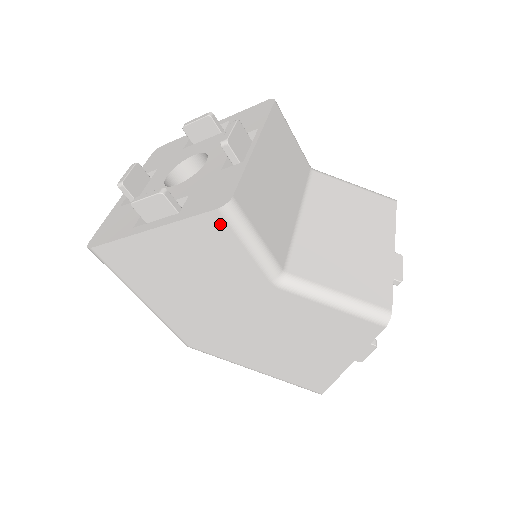
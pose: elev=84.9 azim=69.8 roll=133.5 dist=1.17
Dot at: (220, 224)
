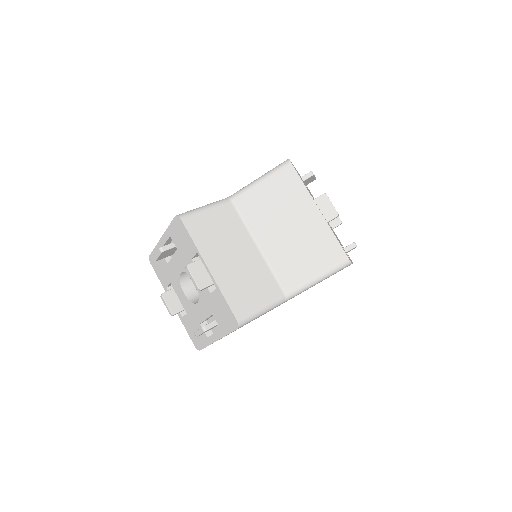
Dot at: occluded
